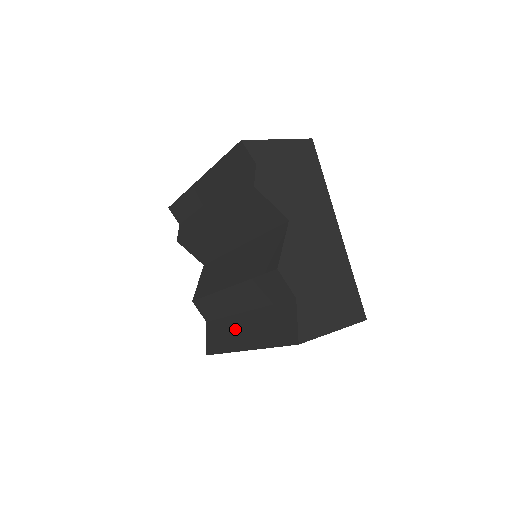
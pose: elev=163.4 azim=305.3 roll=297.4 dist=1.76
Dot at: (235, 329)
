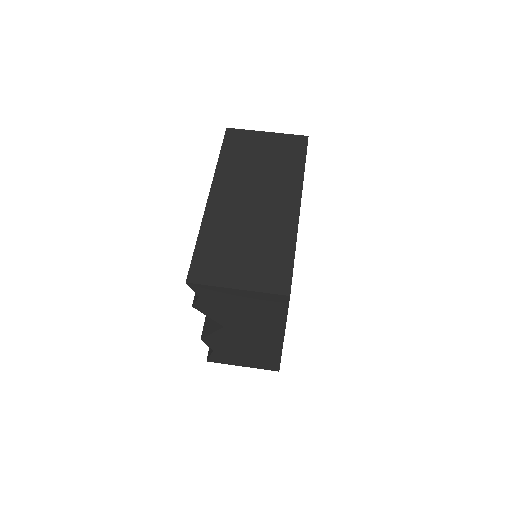
Dot at: occluded
